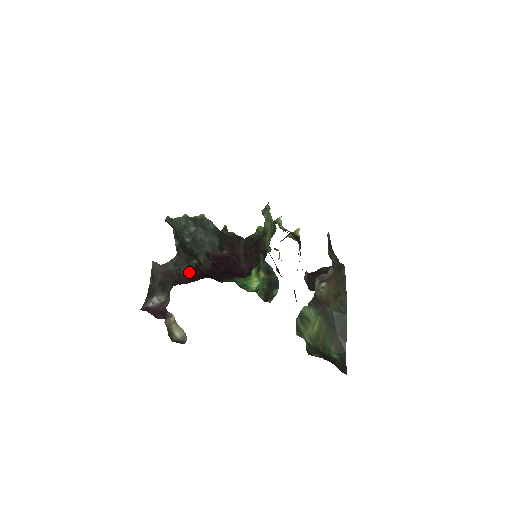
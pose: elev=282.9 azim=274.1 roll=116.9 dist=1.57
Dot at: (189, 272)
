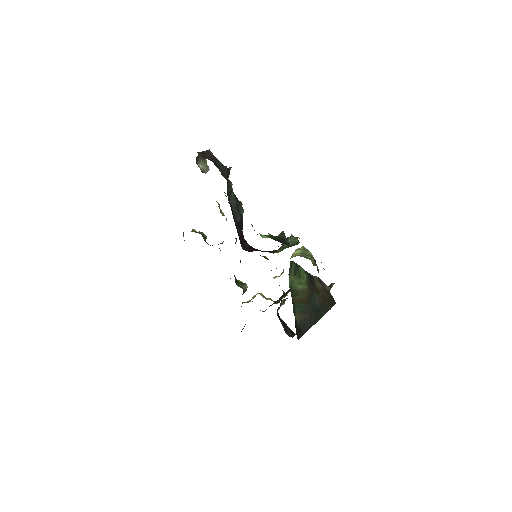
Dot at: occluded
